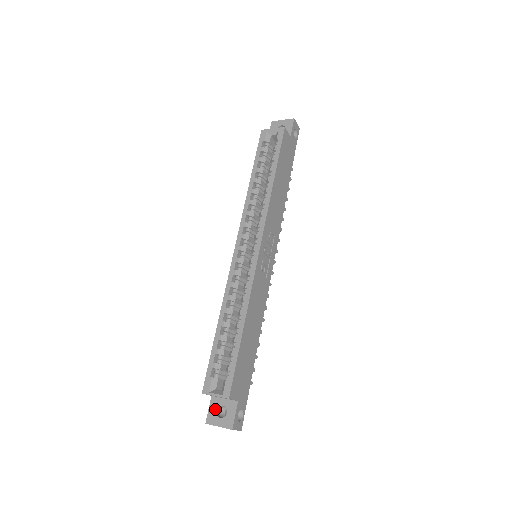
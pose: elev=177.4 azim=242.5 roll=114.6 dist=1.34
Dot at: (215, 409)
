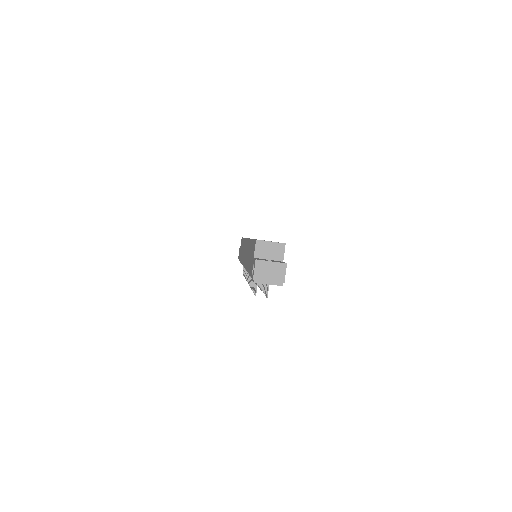
Dot at: (262, 259)
